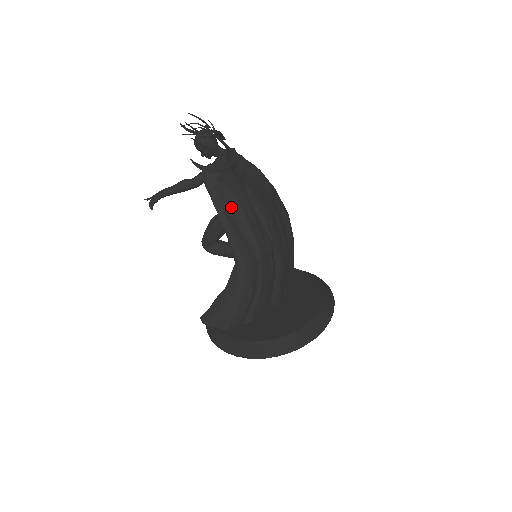
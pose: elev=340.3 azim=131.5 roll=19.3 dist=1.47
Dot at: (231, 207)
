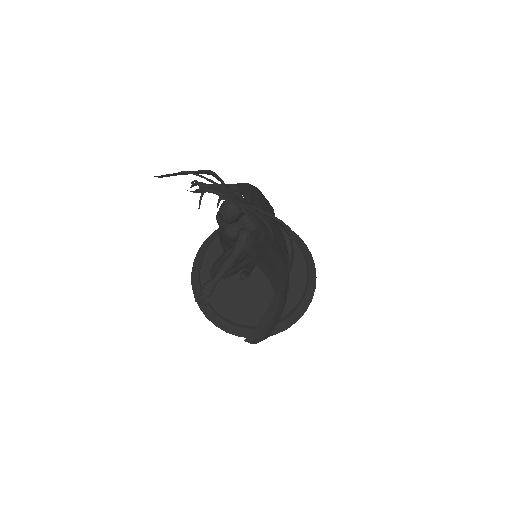
Dot at: (266, 254)
